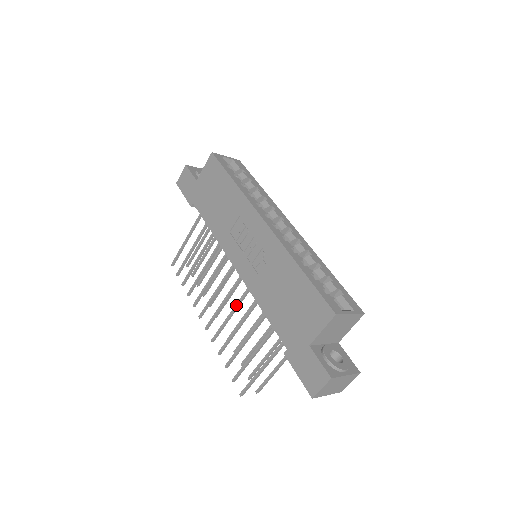
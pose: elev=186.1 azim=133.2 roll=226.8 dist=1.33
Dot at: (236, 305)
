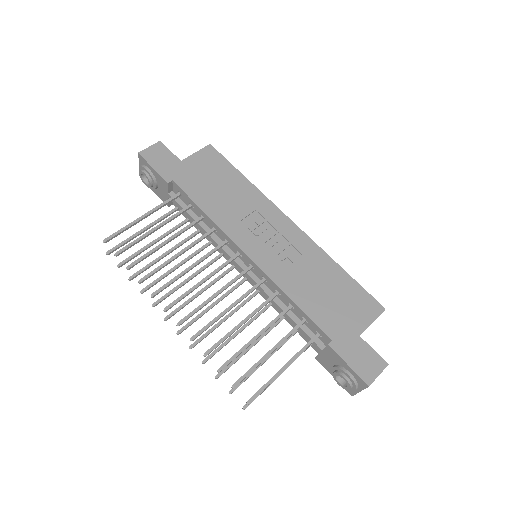
Dot at: (241, 298)
